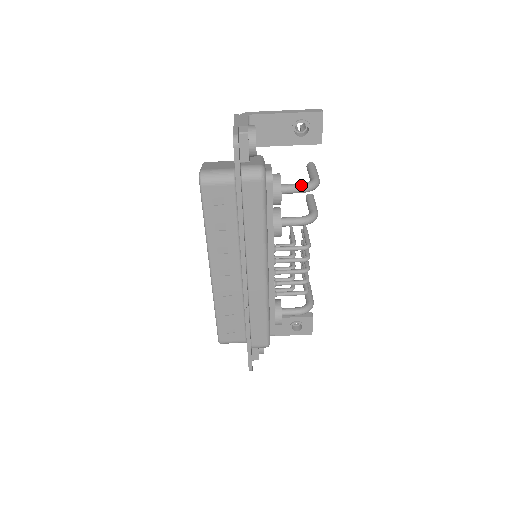
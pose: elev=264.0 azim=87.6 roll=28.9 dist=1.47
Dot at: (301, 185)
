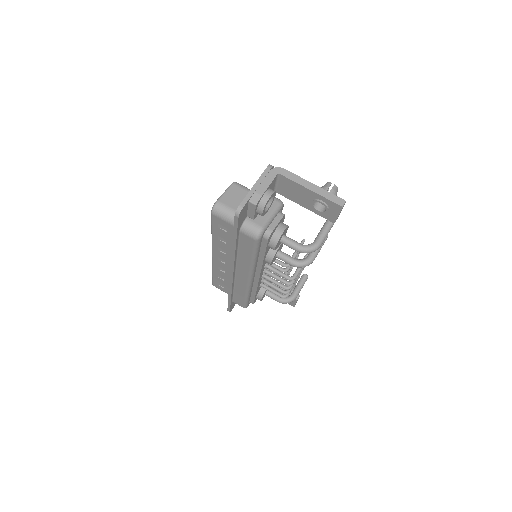
Dot at: (298, 247)
